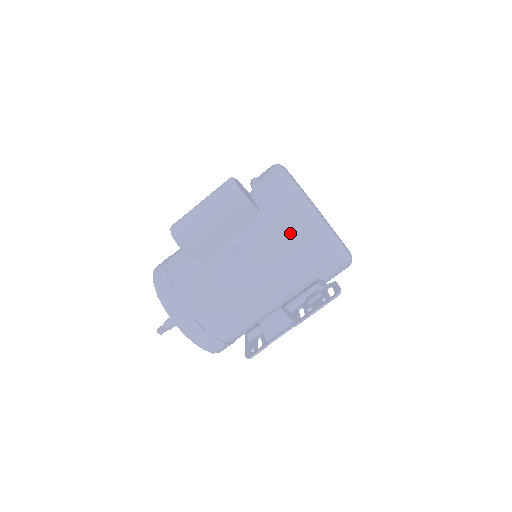
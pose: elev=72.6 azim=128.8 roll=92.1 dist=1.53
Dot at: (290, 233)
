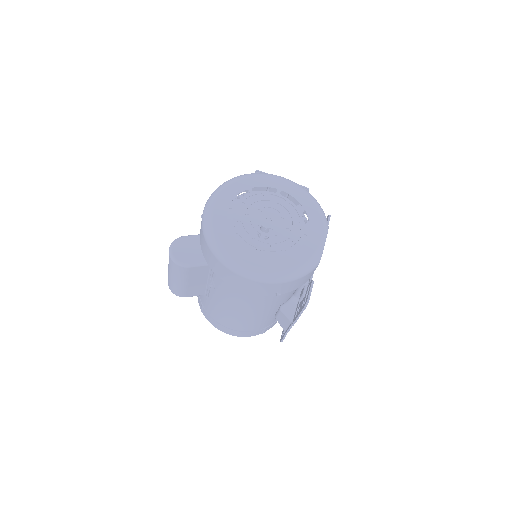
Dot at: (229, 281)
